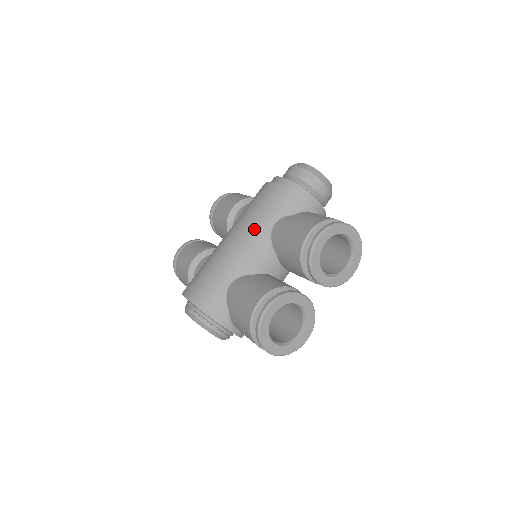
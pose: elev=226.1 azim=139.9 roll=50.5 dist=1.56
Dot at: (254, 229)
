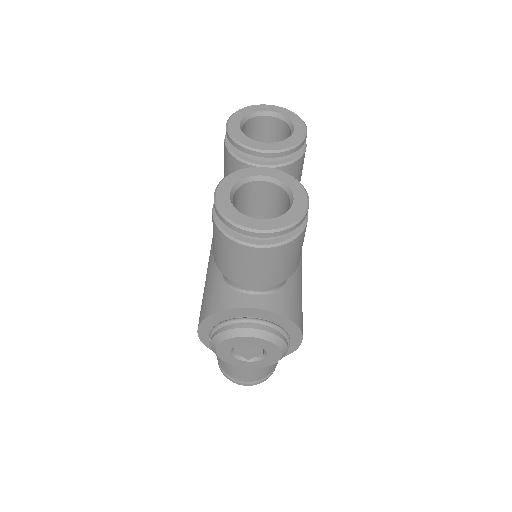
Dot at: occluded
